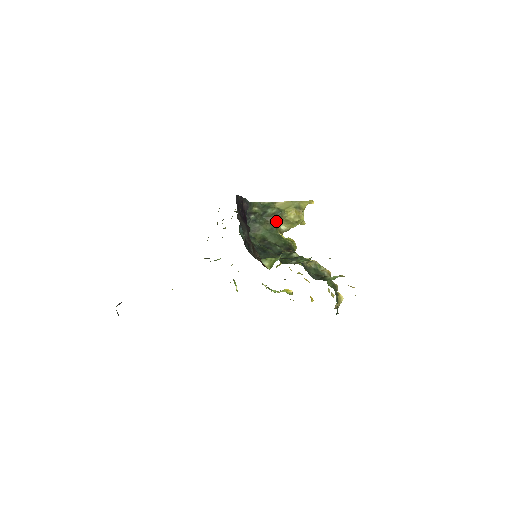
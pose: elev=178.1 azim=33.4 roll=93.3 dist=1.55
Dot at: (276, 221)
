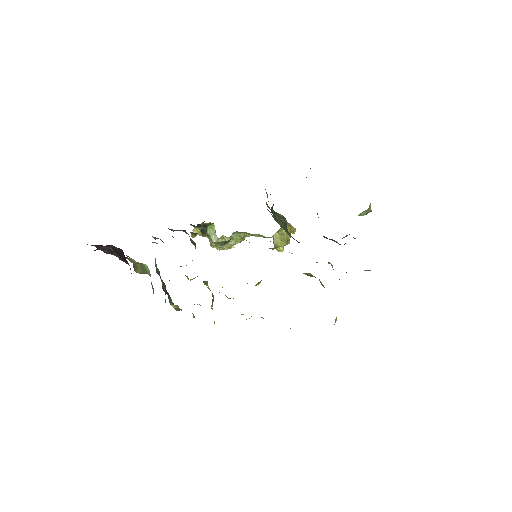
Dot at: occluded
